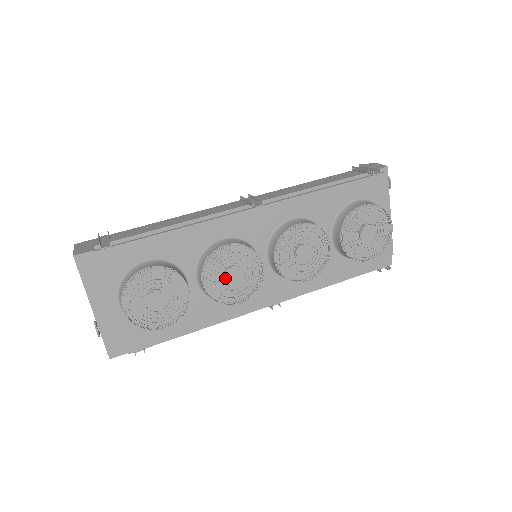
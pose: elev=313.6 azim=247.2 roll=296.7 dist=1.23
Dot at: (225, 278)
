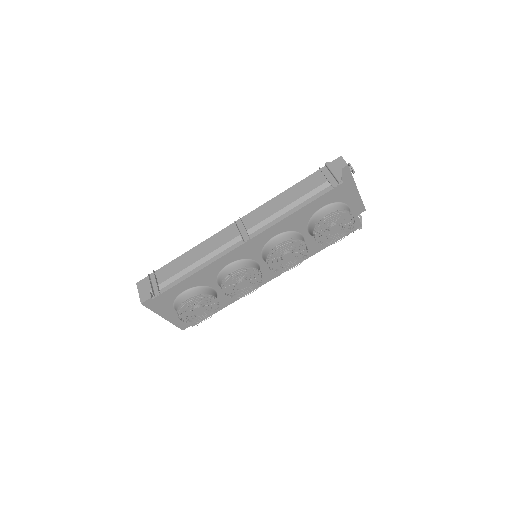
Dot at: (237, 287)
